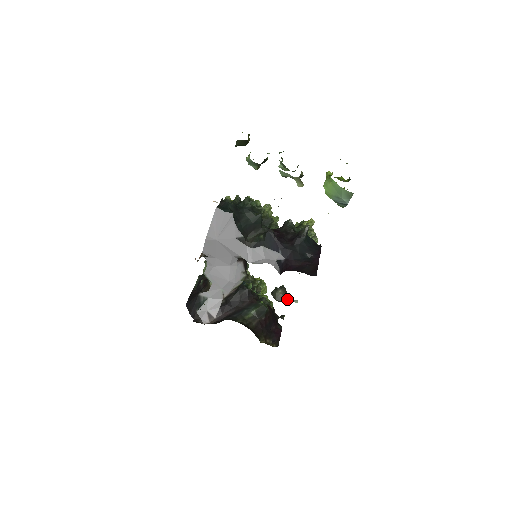
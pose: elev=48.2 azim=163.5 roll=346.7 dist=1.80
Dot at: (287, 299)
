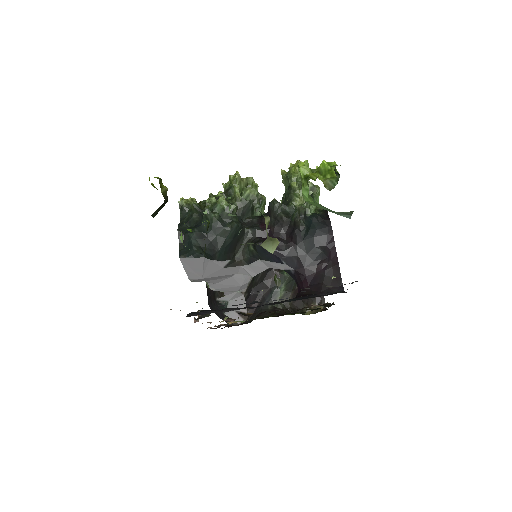
Dot at: occluded
